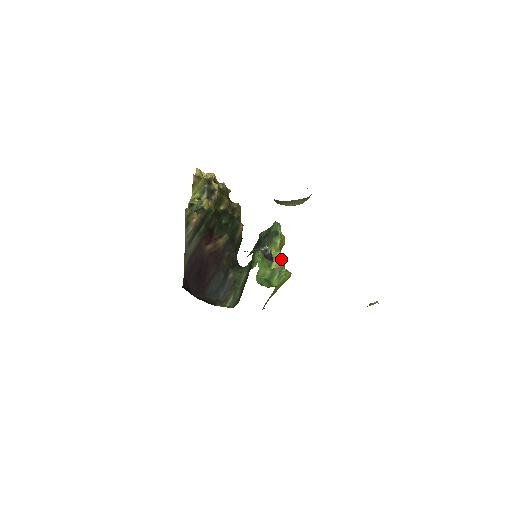
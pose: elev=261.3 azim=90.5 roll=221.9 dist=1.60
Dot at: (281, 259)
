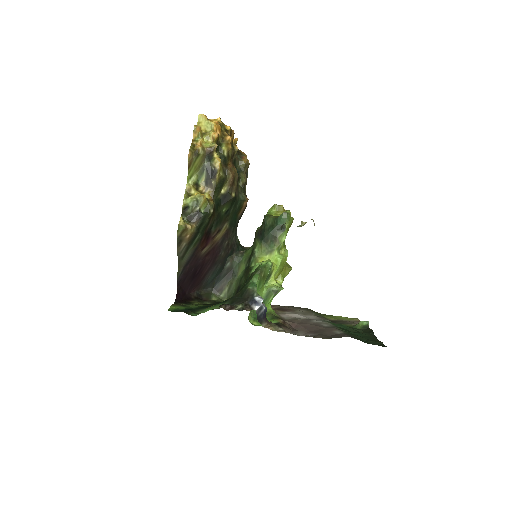
Dot at: (282, 264)
